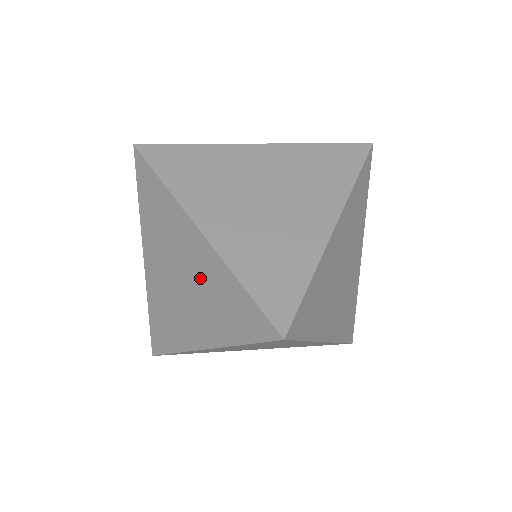
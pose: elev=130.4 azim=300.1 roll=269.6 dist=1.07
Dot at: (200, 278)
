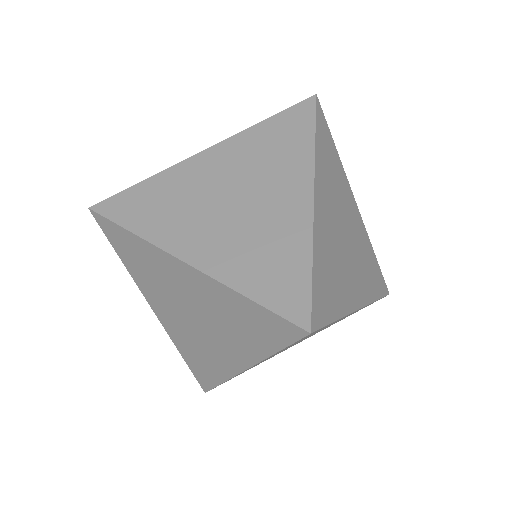
Dot at: (242, 166)
